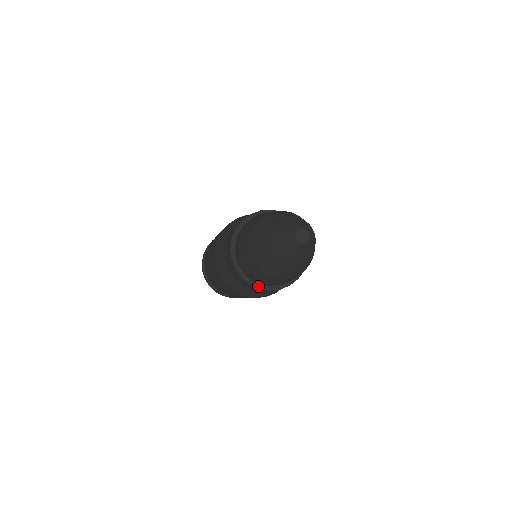
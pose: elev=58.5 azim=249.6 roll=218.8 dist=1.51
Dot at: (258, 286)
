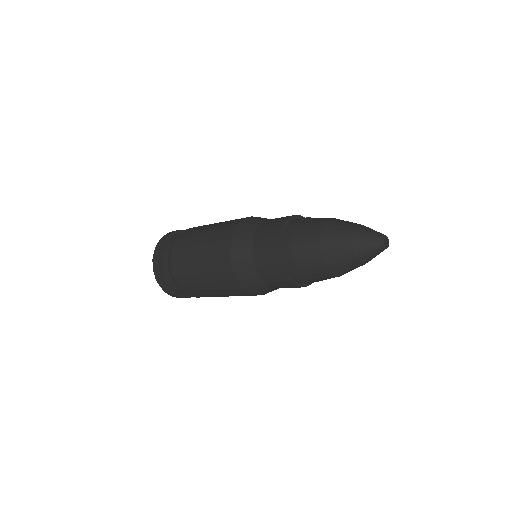
Dot at: (294, 283)
